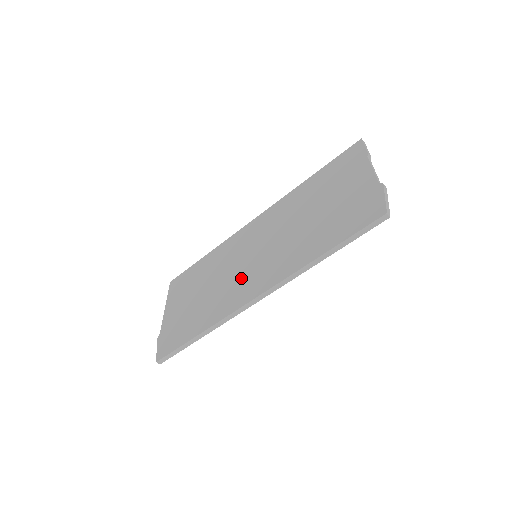
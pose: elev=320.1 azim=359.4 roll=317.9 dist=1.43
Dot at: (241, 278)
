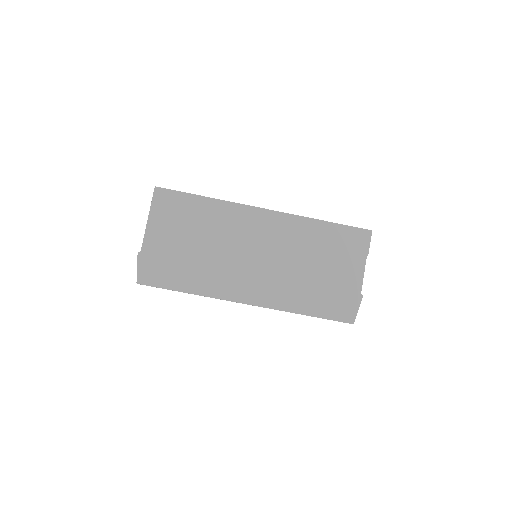
Dot at: (239, 271)
